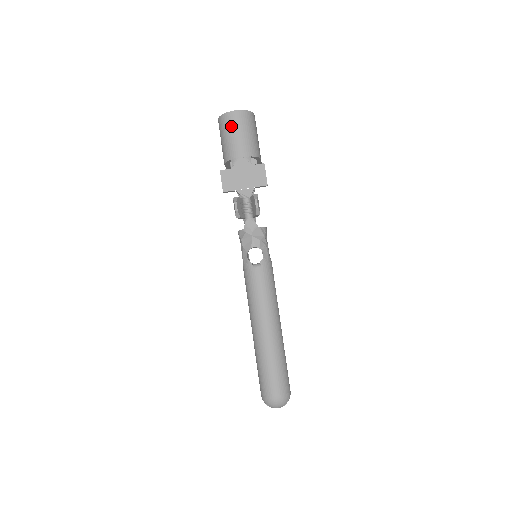
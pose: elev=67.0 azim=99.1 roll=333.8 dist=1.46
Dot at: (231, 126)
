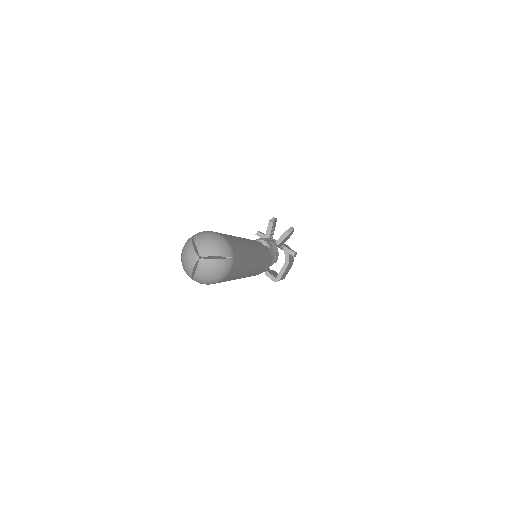
Dot at: occluded
